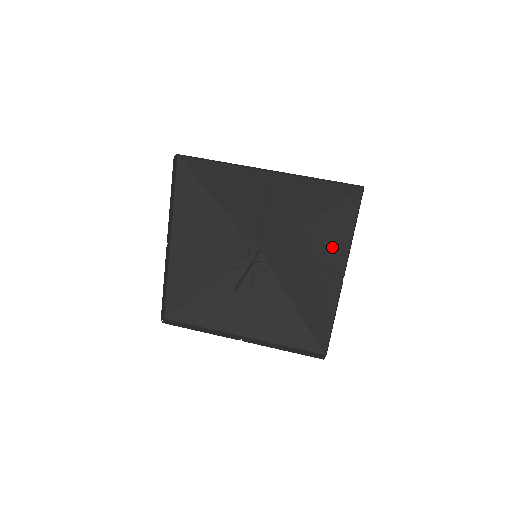
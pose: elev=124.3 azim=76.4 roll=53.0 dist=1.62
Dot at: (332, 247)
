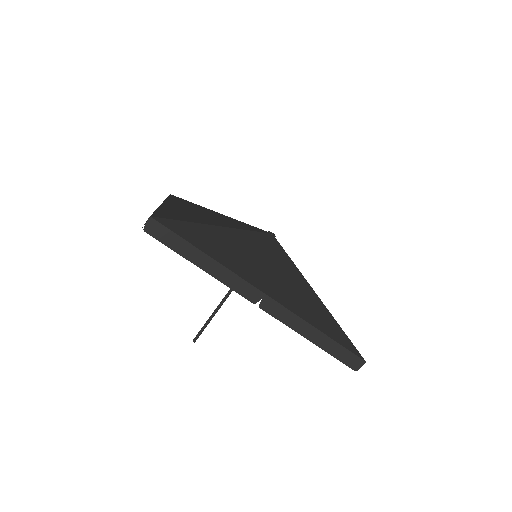
Dot at: occluded
